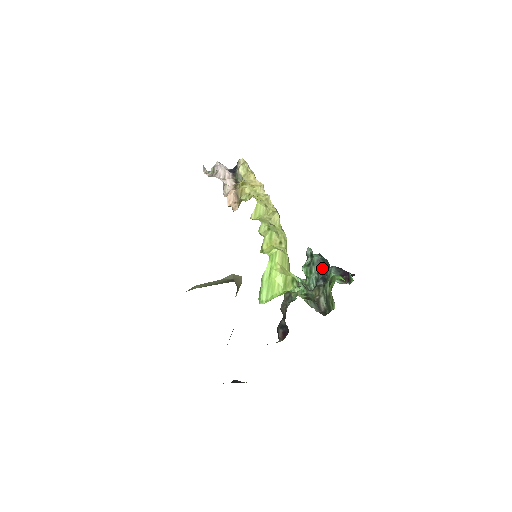
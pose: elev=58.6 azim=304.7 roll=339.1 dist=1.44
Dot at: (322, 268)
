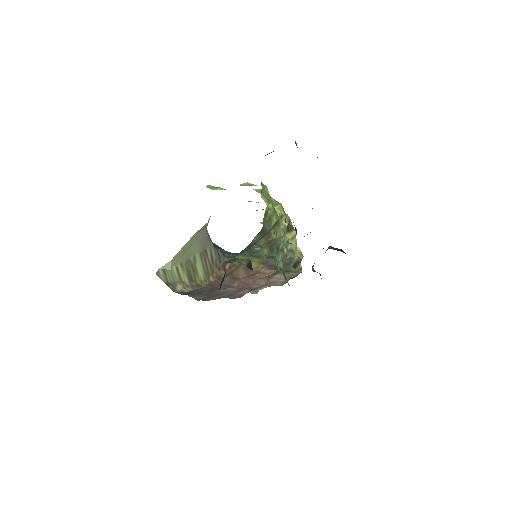
Dot at: (331, 248)
